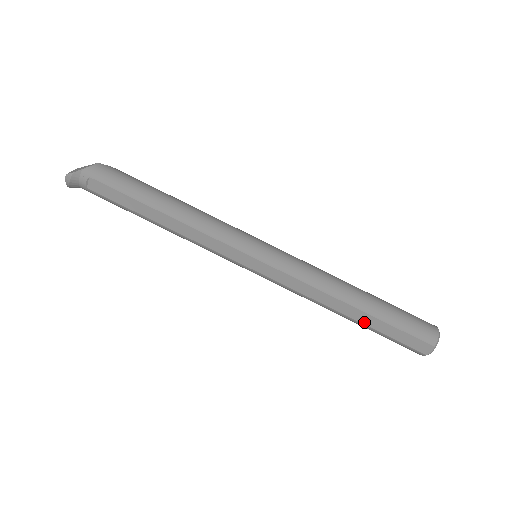
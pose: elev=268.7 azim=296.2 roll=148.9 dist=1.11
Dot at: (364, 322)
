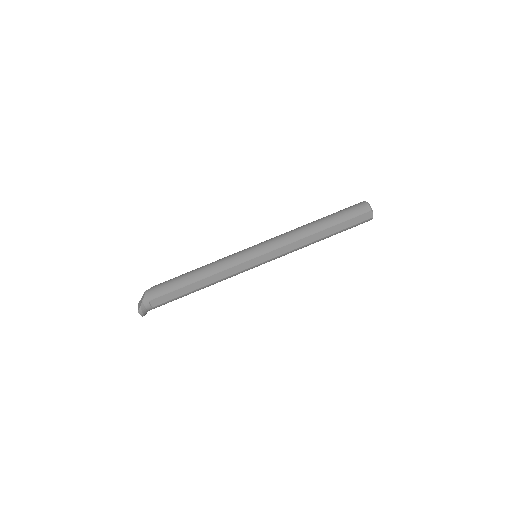
Dot at: (332, 233)
